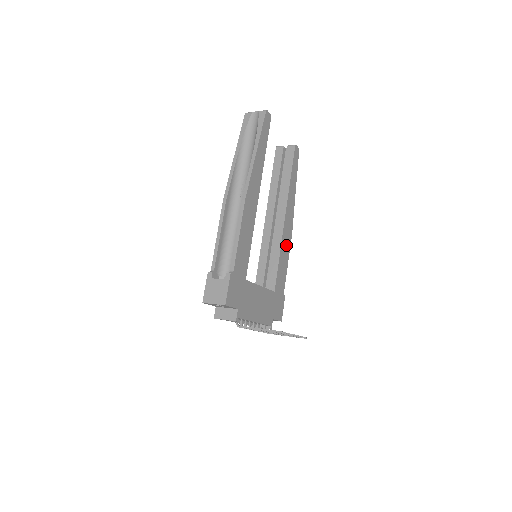
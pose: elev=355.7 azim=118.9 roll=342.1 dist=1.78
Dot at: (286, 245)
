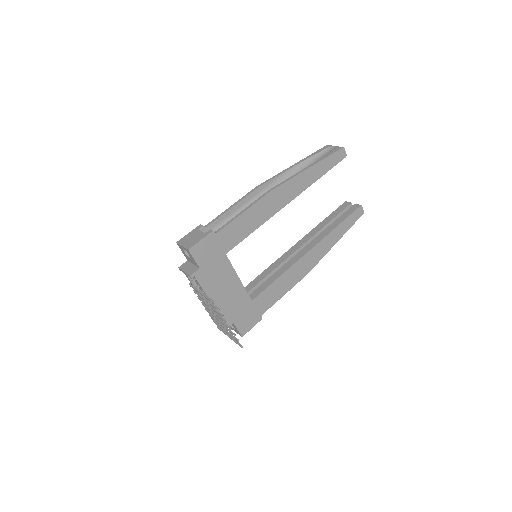
Dot at: (294, 276)
